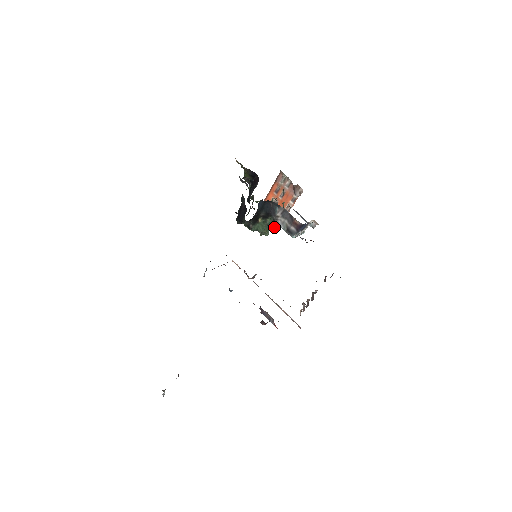
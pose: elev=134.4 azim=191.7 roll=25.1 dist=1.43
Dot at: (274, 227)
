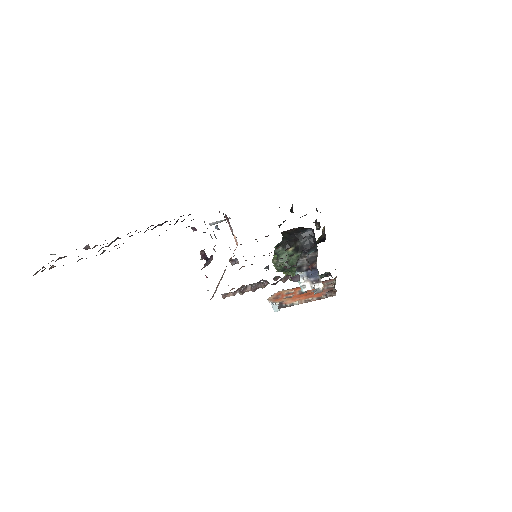
Dot at: (280, 304)
